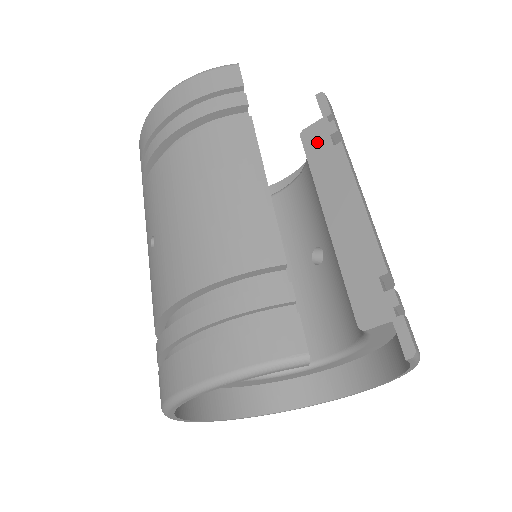
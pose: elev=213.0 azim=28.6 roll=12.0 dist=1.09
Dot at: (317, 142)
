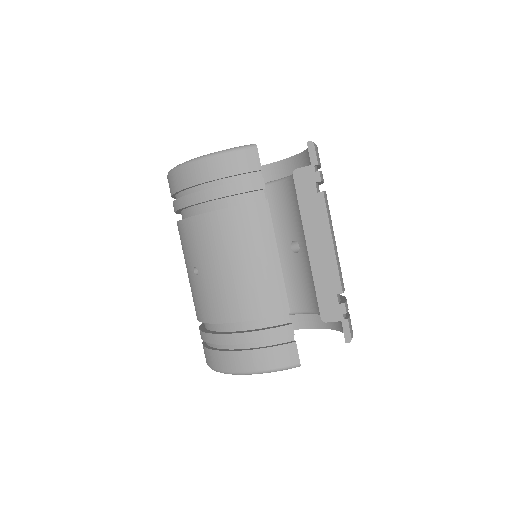
Dot at: (305, 185)
